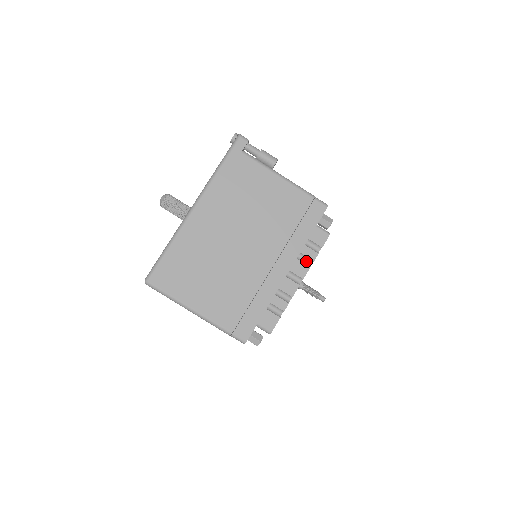
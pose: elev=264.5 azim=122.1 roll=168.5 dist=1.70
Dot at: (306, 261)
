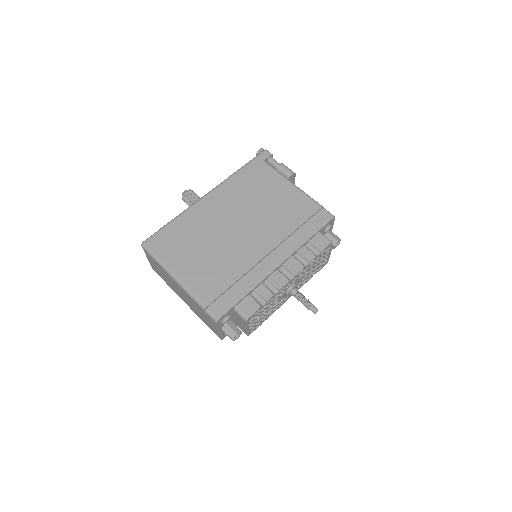
Dot at: (302, 261)
